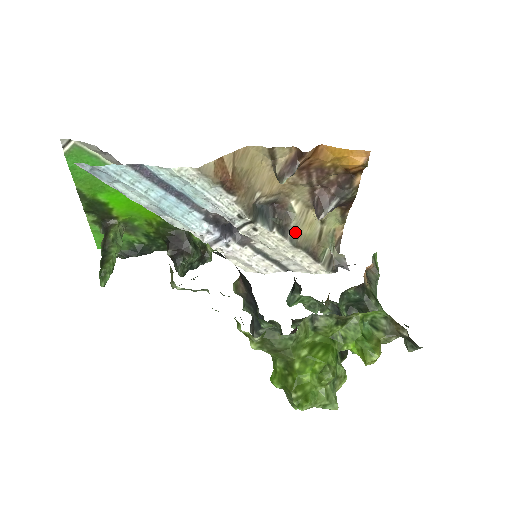
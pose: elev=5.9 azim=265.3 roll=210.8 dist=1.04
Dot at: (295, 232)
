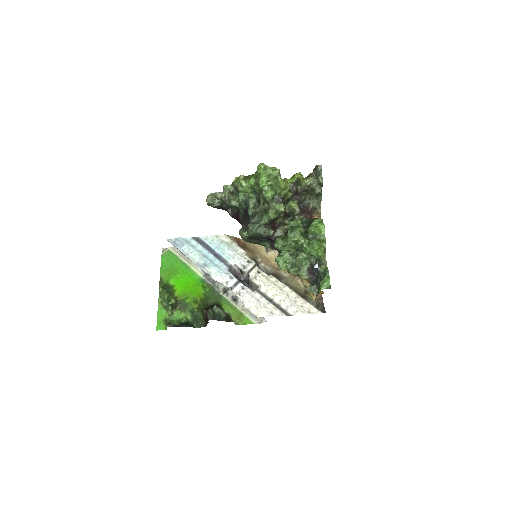
Dot at: (286, 281)
